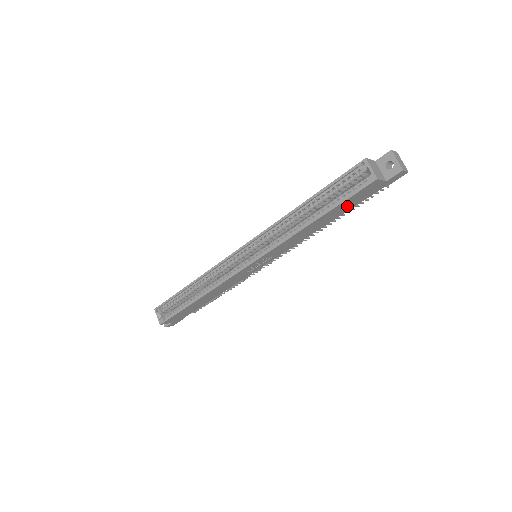
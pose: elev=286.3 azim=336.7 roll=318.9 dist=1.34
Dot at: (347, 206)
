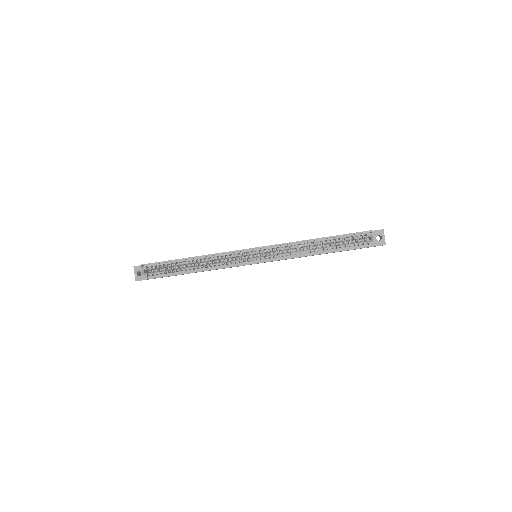
Dot at: occluded
